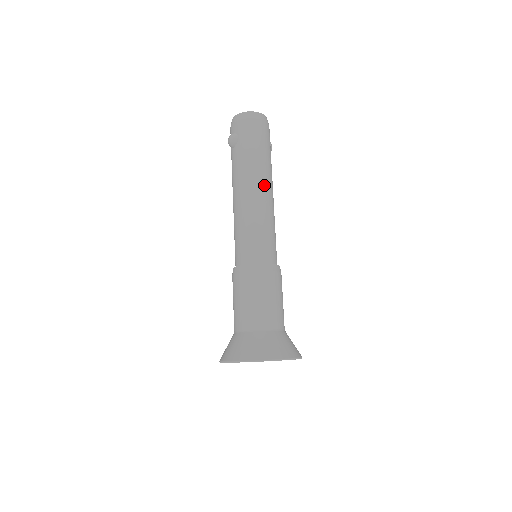
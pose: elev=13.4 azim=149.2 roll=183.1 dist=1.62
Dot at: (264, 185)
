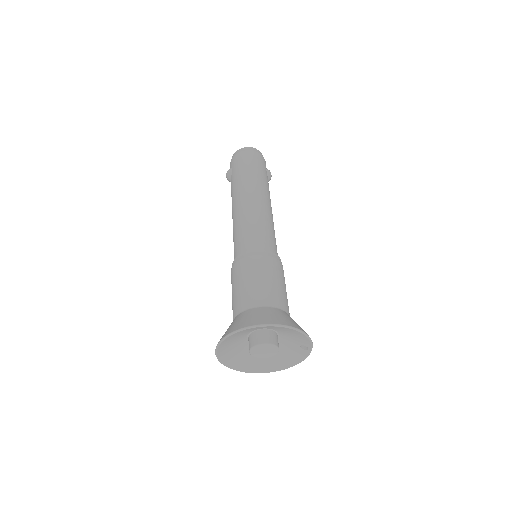
Dot at: (254, 192)
